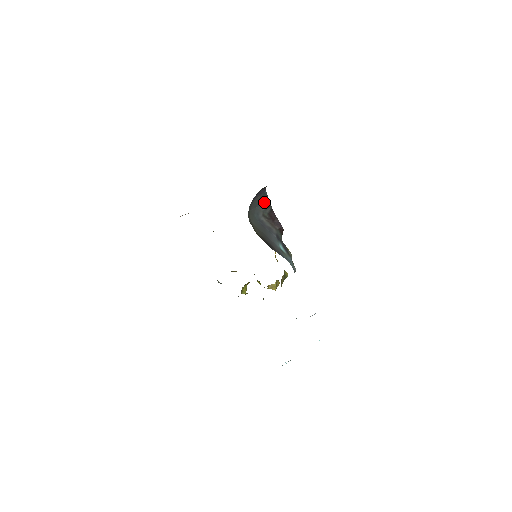
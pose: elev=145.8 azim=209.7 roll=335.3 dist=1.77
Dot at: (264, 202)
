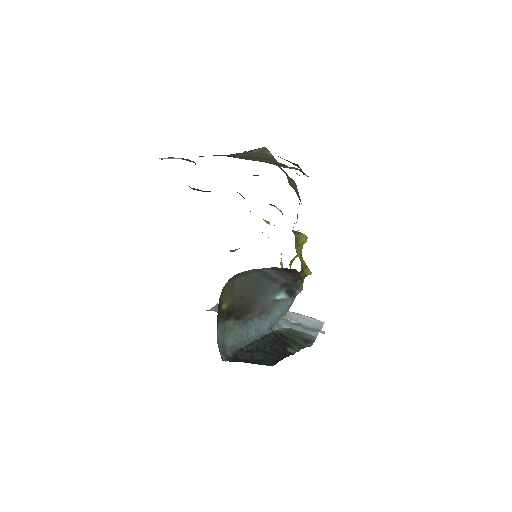
Dot at: occluded
